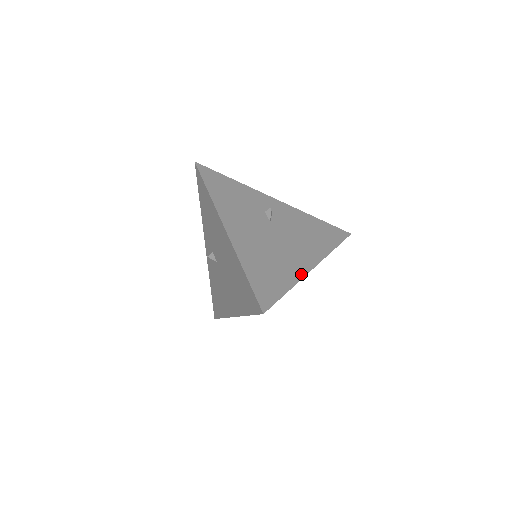
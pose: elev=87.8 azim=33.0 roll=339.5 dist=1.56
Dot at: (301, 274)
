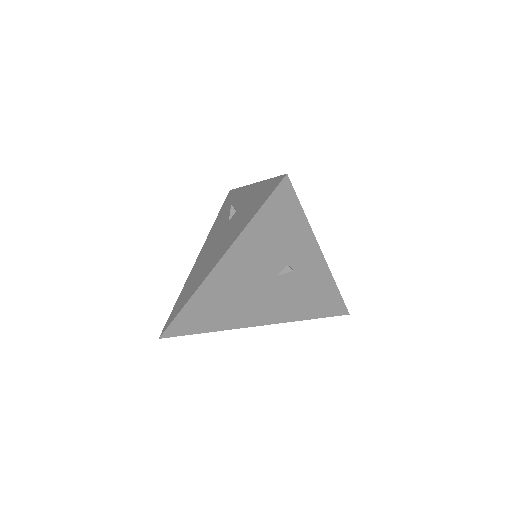
Dot at: (237, 326)
